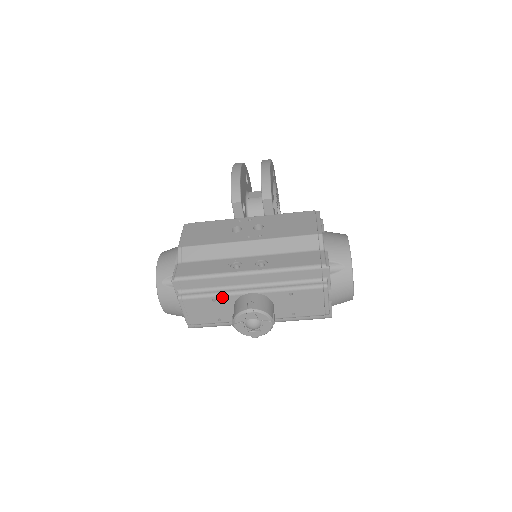
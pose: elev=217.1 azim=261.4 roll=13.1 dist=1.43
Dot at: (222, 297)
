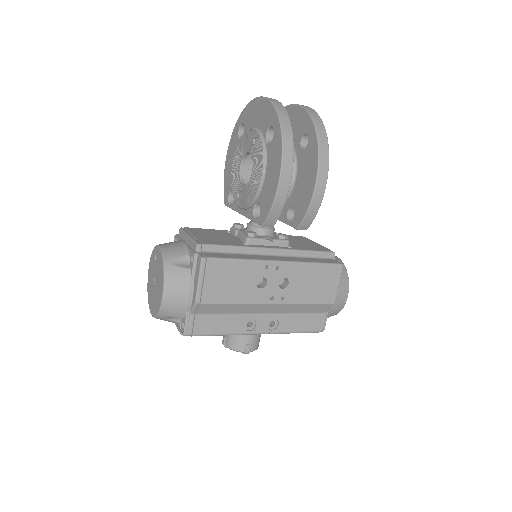
Dot at: occluded
